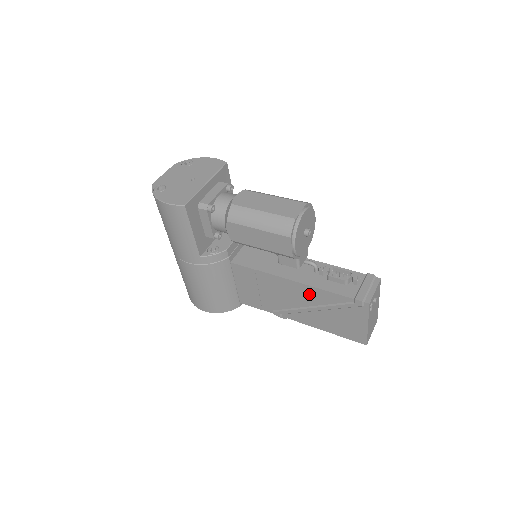
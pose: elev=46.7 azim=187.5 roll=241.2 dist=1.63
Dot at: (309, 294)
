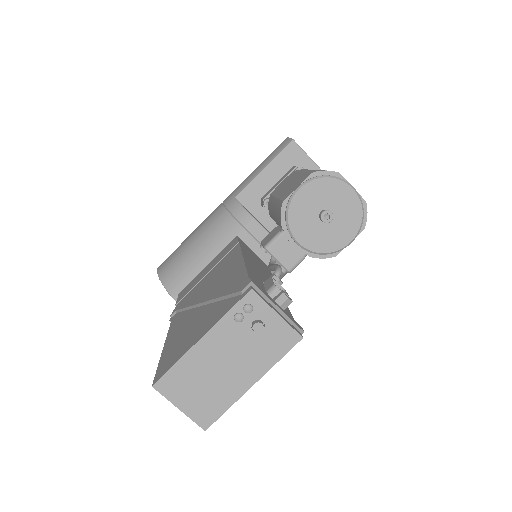
Dot at: (229, 275)
